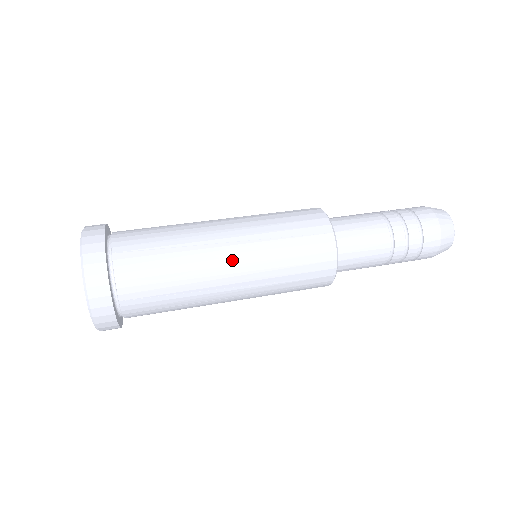
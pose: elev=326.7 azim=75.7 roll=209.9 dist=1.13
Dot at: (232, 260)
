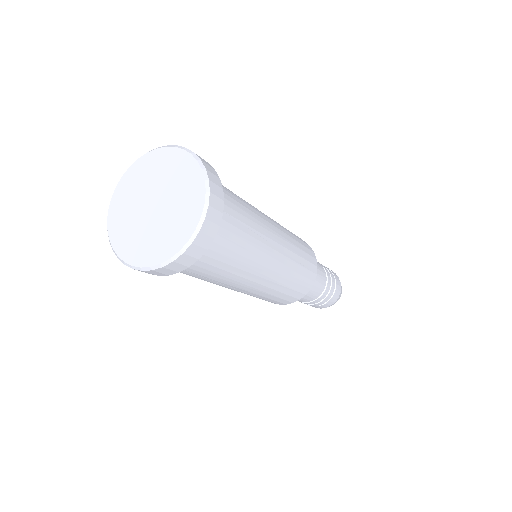
Dot at: (272, 223)
